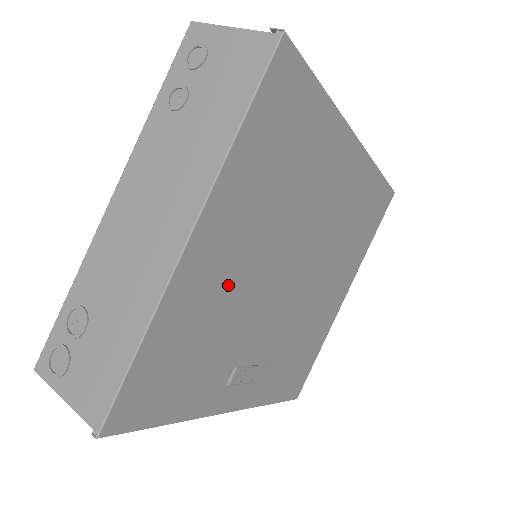
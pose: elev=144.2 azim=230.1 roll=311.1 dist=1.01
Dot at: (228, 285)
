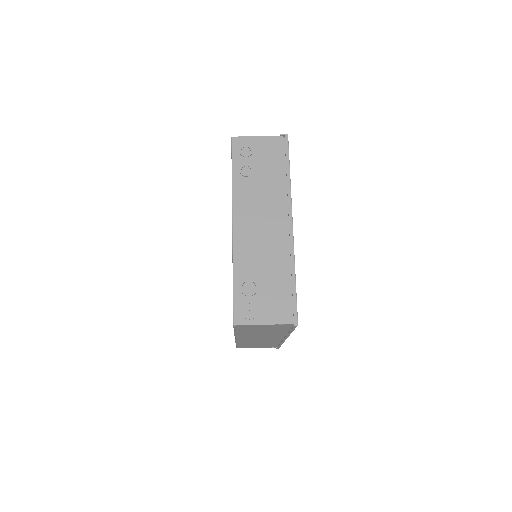
Dot at: occluded
